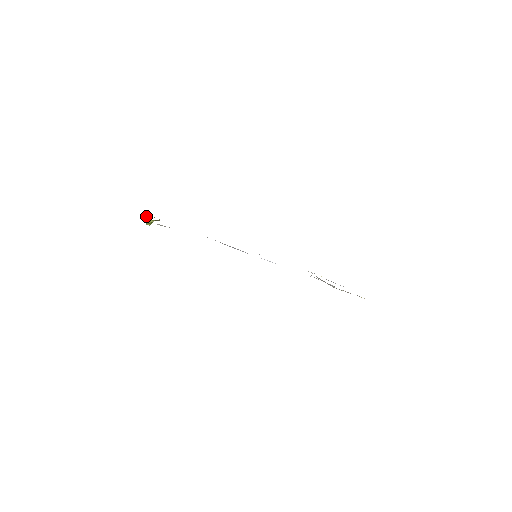
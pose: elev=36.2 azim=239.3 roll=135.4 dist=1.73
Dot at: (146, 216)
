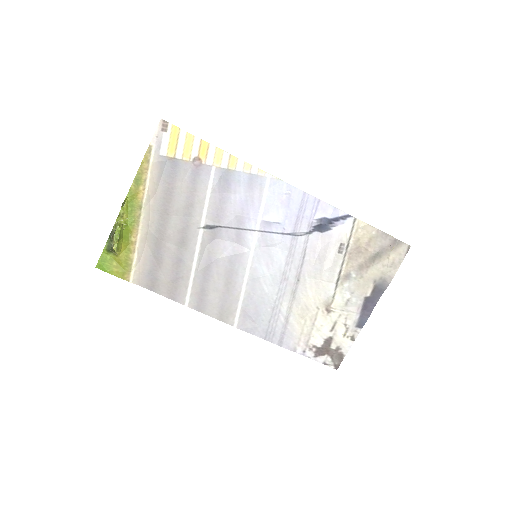
Dot at: (115, 223)
